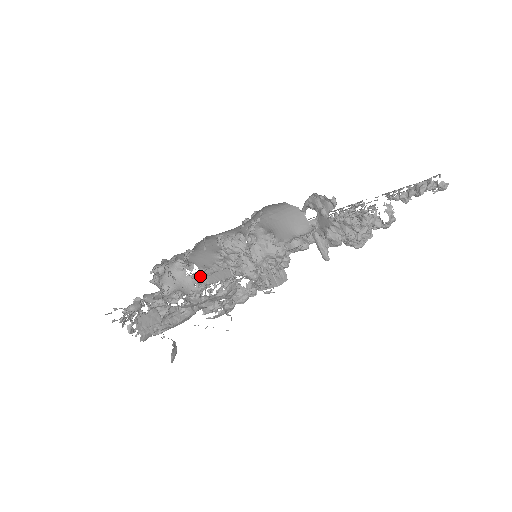
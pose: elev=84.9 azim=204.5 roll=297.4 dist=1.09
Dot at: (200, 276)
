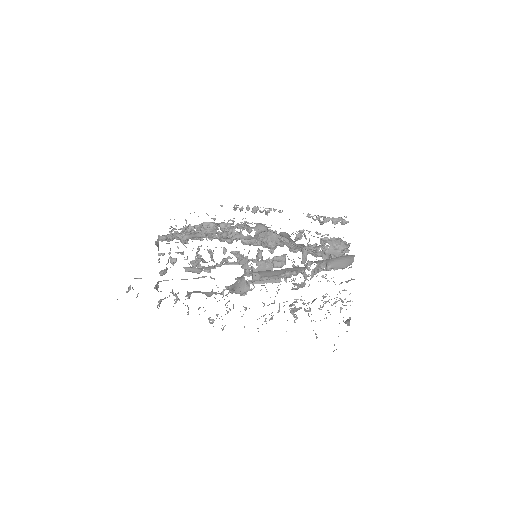
Dot at: occluded
